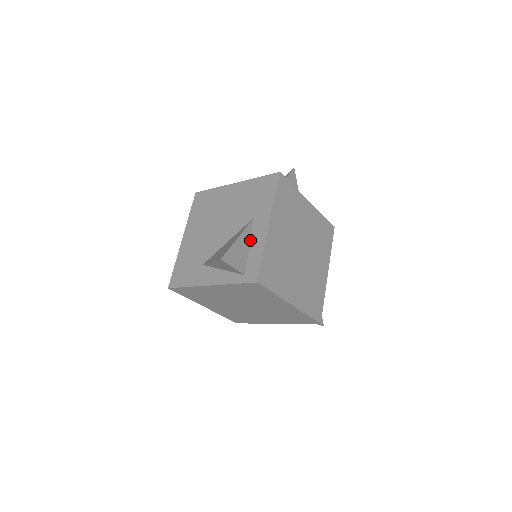
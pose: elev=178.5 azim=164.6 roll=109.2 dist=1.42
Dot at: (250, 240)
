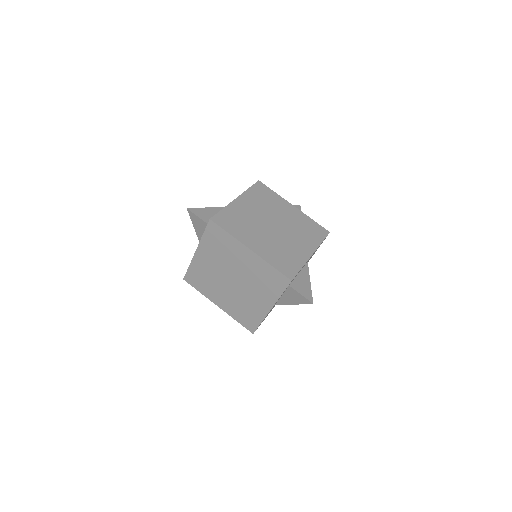
Dot at: occluded
